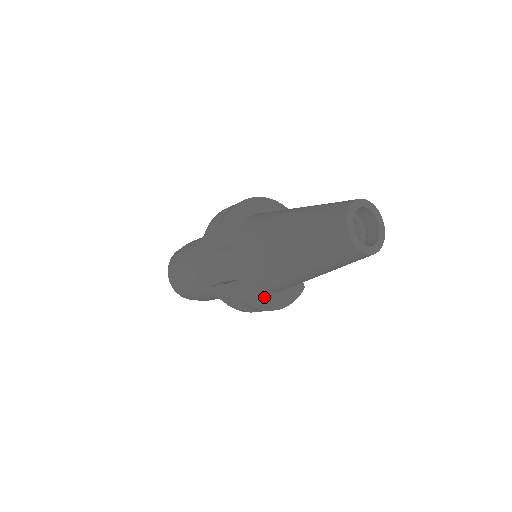
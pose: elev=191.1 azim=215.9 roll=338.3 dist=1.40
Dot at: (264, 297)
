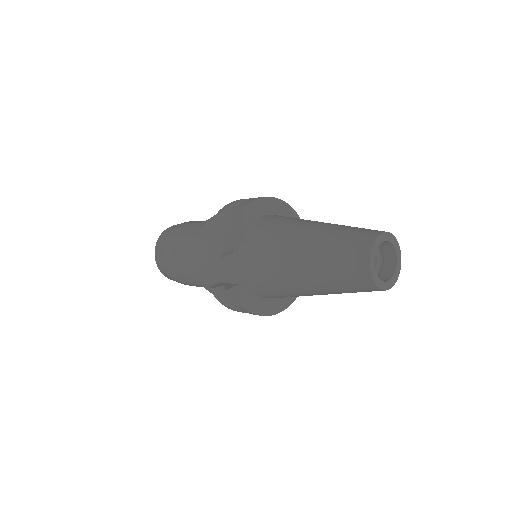
Dot at: (263, 303)
